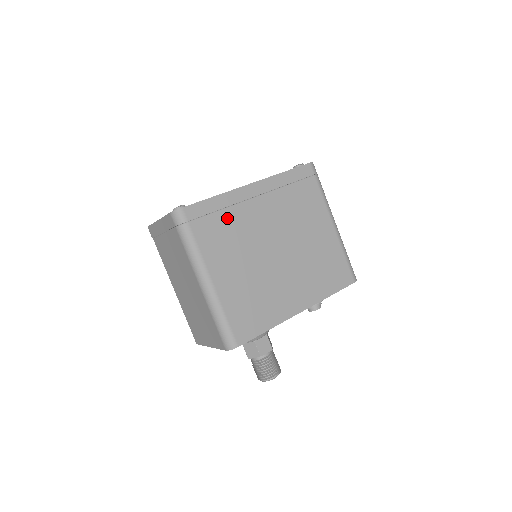
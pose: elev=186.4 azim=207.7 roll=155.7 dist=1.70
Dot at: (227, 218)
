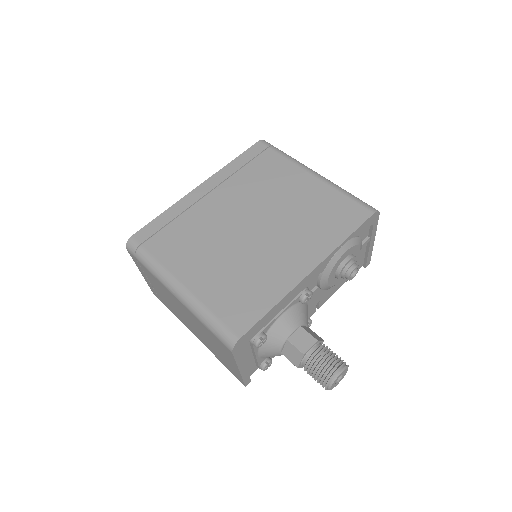
Dot at: (182, 224)
